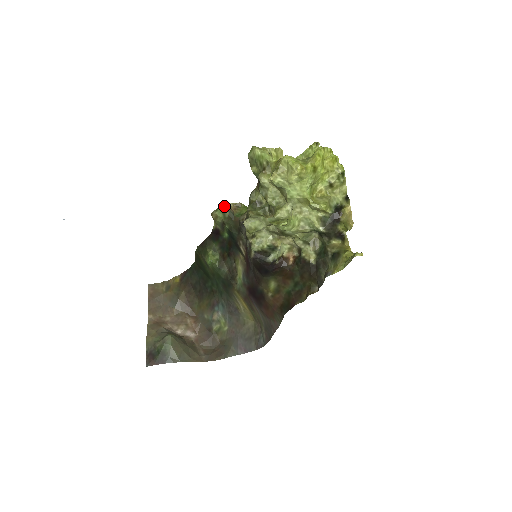
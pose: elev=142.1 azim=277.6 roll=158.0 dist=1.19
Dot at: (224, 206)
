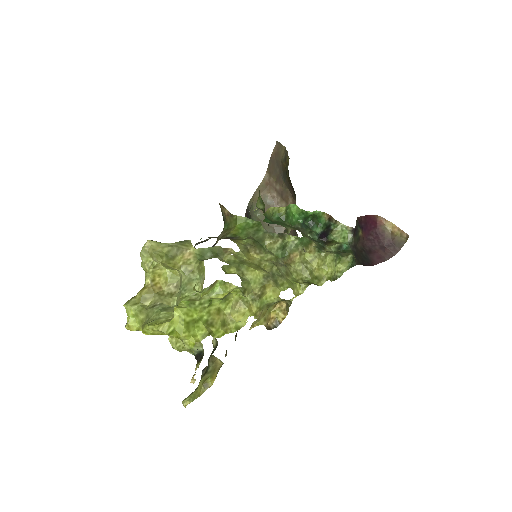
Dot at: (220, 205)
